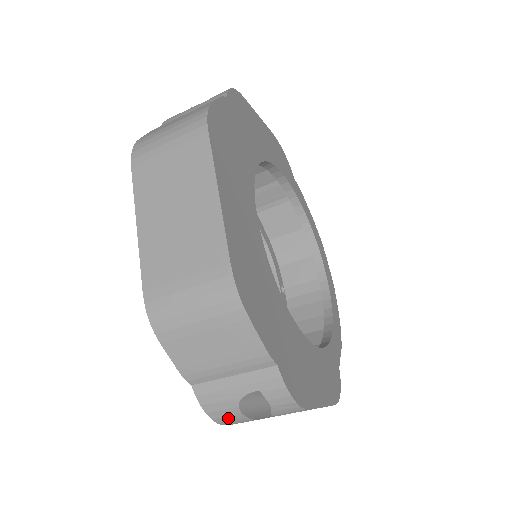
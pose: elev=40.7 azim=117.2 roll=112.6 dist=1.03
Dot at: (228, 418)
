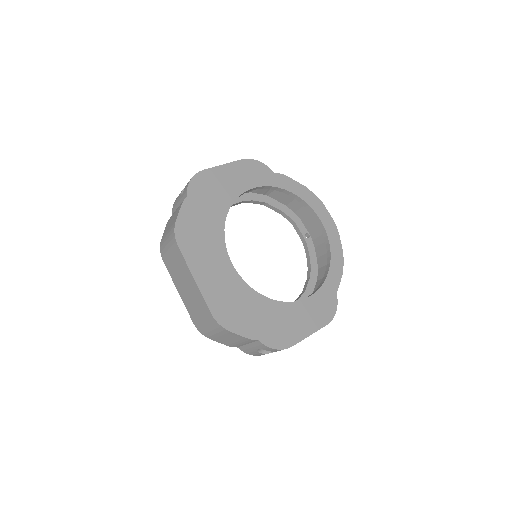
Dot at: occluded
